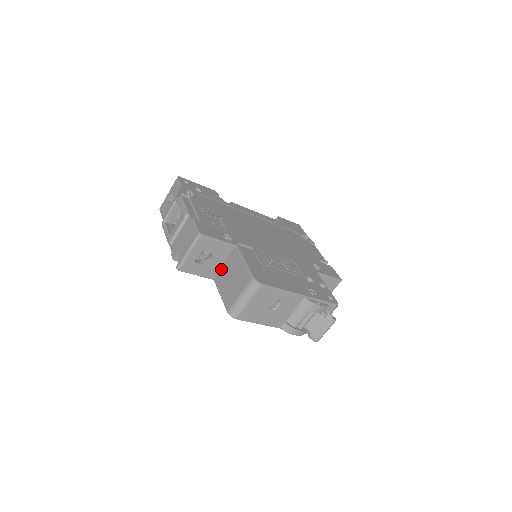
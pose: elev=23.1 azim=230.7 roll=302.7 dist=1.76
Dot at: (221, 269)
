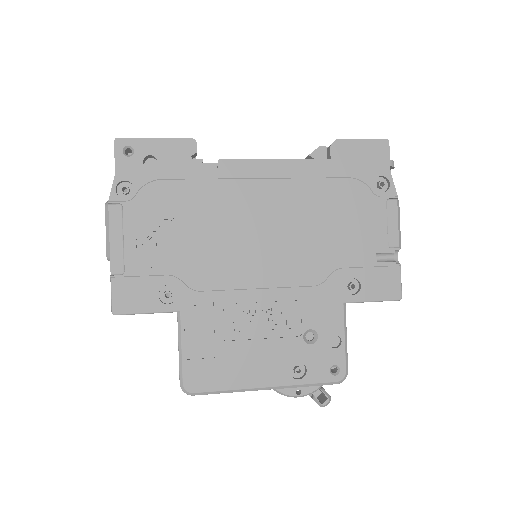
Dot at: occluded
